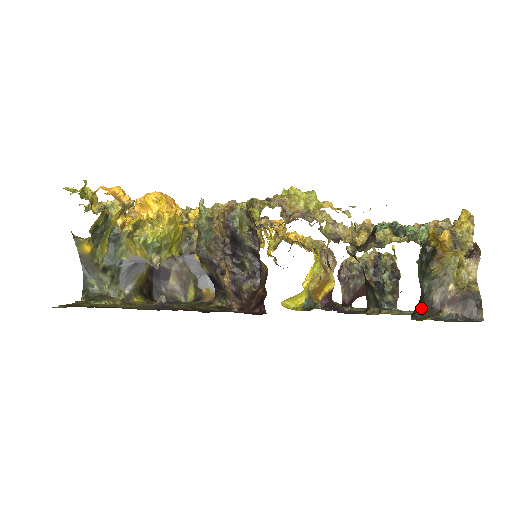
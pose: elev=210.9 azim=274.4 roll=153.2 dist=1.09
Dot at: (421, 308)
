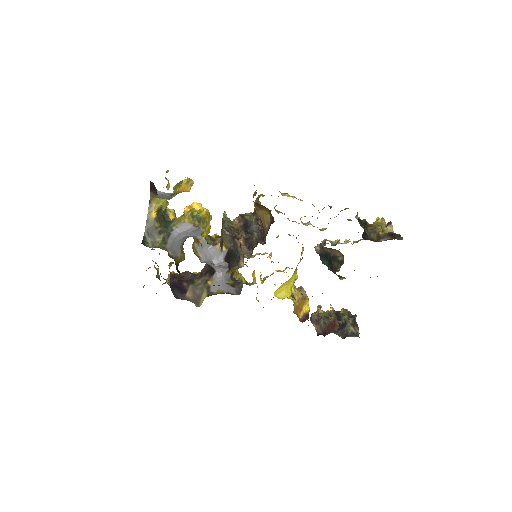
Dot at: (367, 238)
